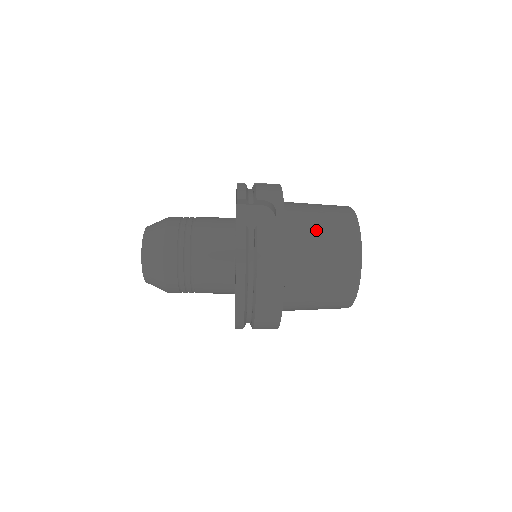
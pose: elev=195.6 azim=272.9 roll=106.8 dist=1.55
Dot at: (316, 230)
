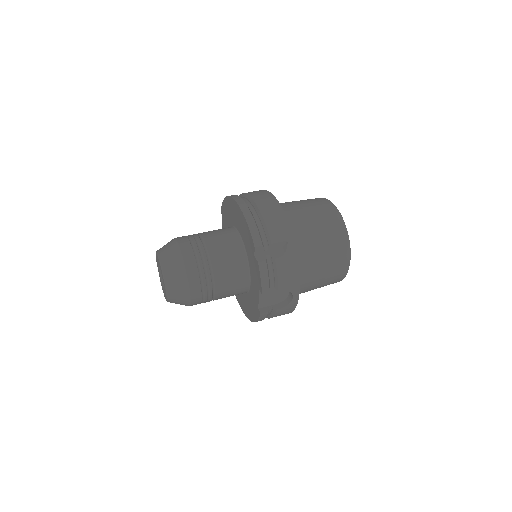
Dot at: (317, 281)
